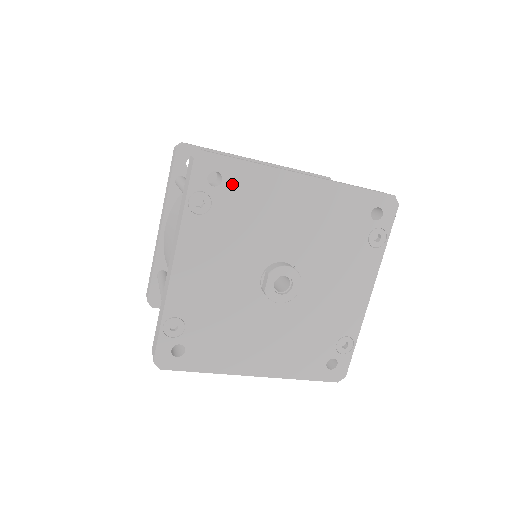
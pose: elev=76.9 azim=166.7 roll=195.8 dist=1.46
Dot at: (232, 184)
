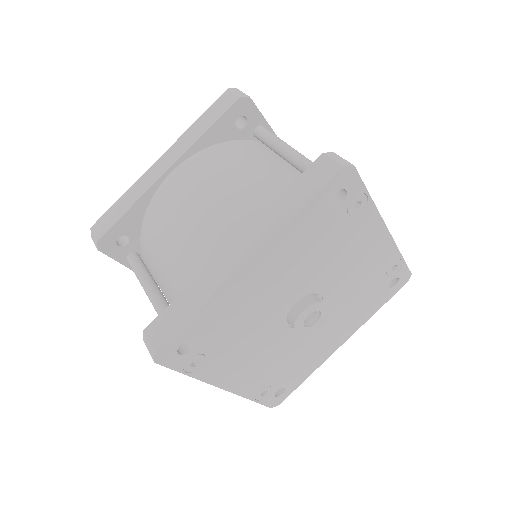
Dot at: (201, 334)
